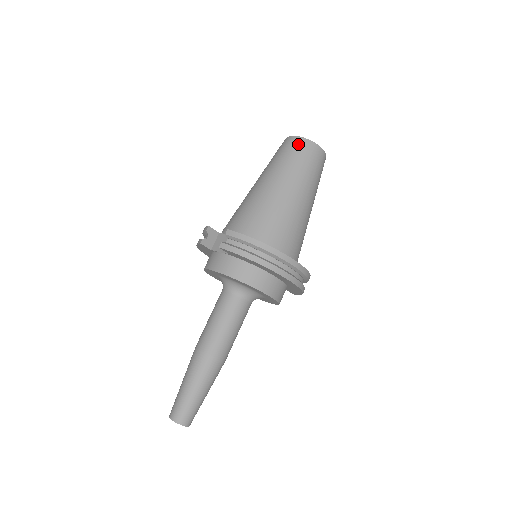
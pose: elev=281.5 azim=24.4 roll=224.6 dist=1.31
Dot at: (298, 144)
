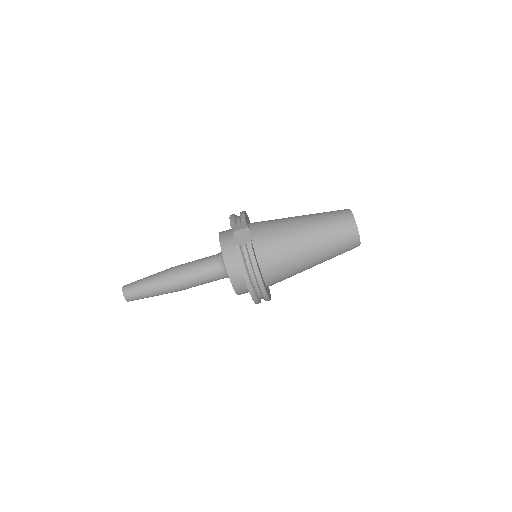
Dot at: (350, 228)
